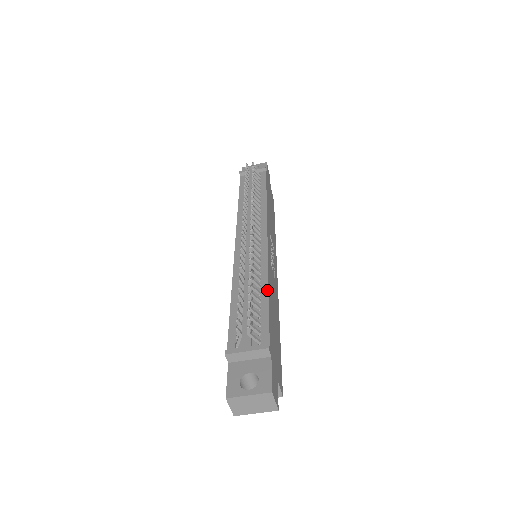
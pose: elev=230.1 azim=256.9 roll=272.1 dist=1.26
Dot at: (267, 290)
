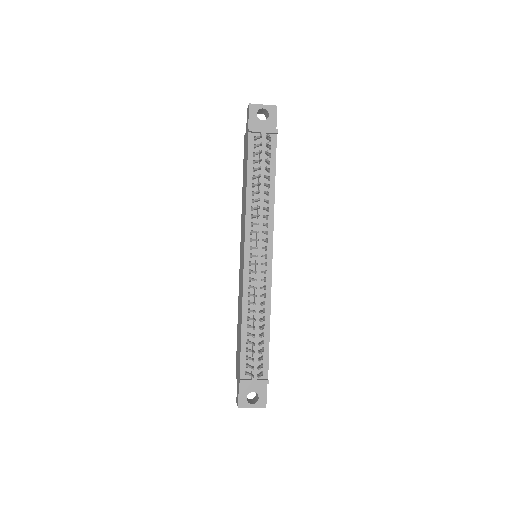
Dot at: (269, 325)
